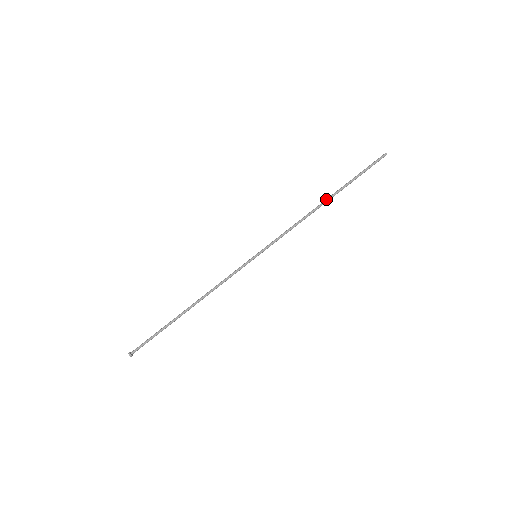
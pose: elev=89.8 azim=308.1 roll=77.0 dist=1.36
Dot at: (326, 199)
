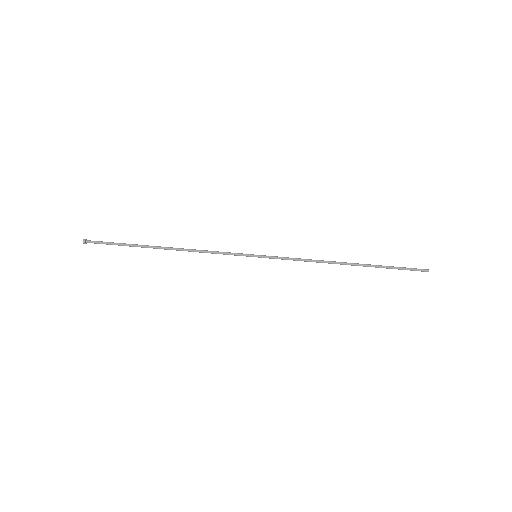
Dot at: (351, 263)
